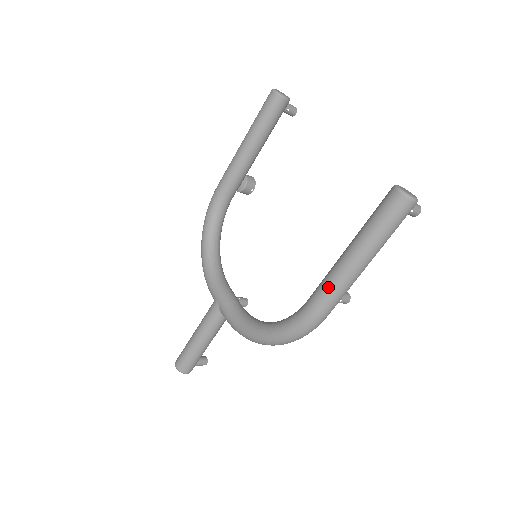
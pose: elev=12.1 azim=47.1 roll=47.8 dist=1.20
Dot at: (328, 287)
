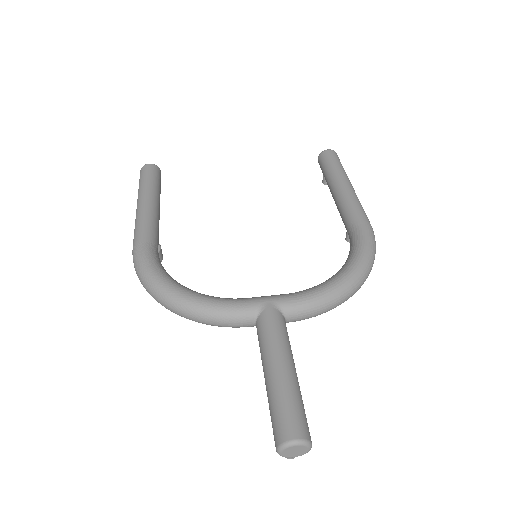
Dot at: (356, 202)
